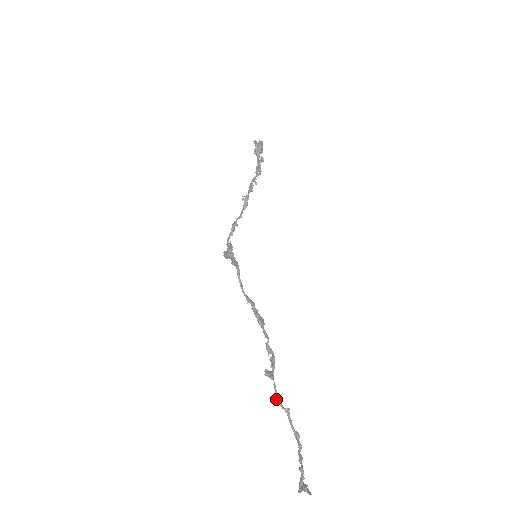
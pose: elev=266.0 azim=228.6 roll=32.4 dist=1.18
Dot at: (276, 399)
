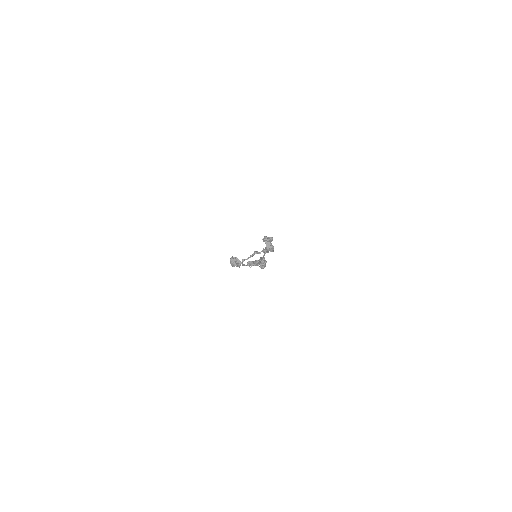
Dot at: occluded
